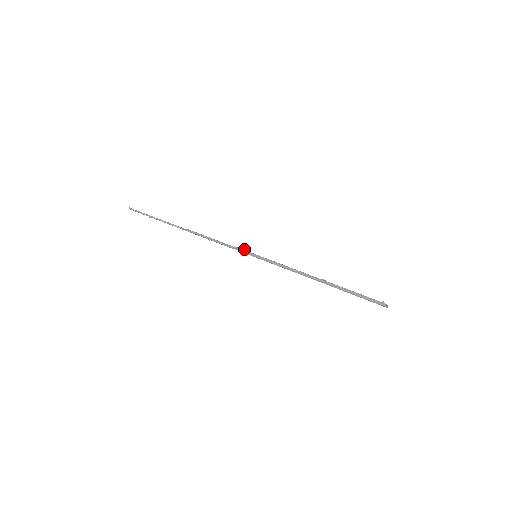
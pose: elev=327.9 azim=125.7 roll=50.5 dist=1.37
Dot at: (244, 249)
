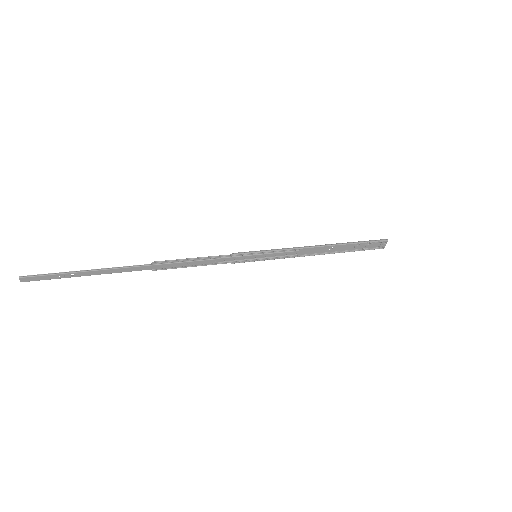
Dot at: (240, 254)
